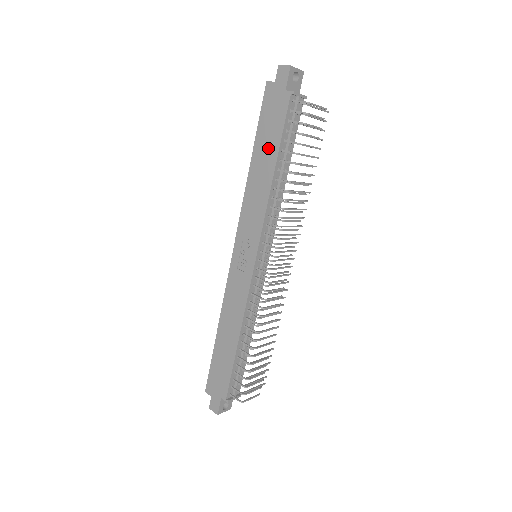
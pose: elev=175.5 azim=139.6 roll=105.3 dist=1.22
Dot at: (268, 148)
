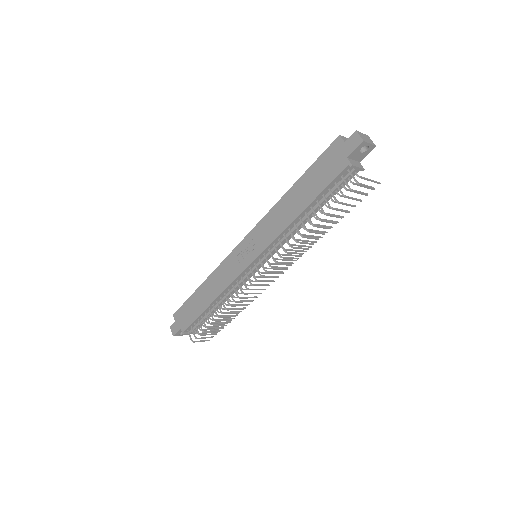
Dot at: (308, 191)
